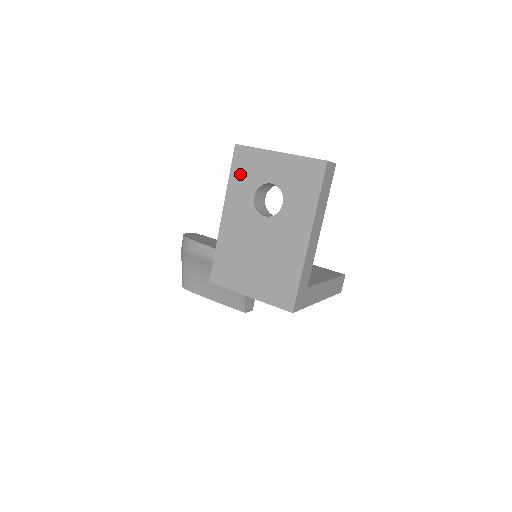
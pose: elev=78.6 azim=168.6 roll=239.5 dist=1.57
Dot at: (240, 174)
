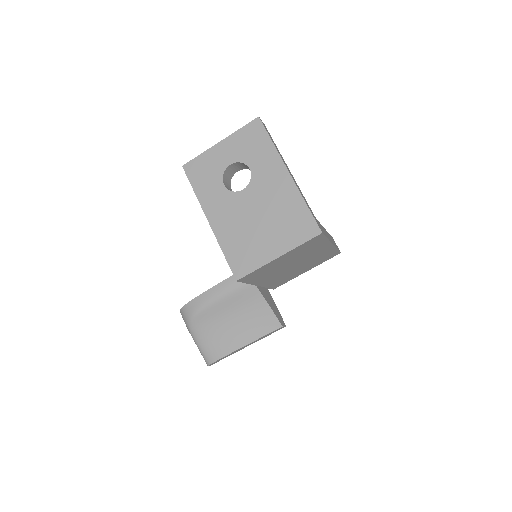
Dot at: (201, 181)
